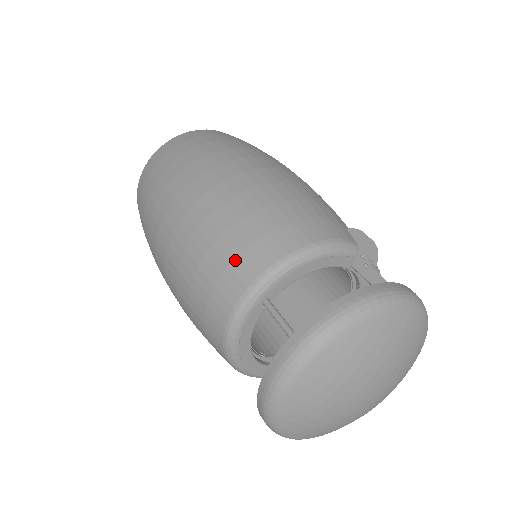
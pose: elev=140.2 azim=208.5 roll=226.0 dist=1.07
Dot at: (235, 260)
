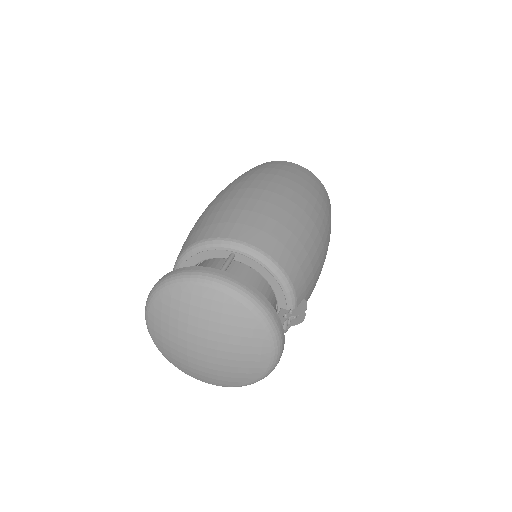
Dot at: (250, 226)
